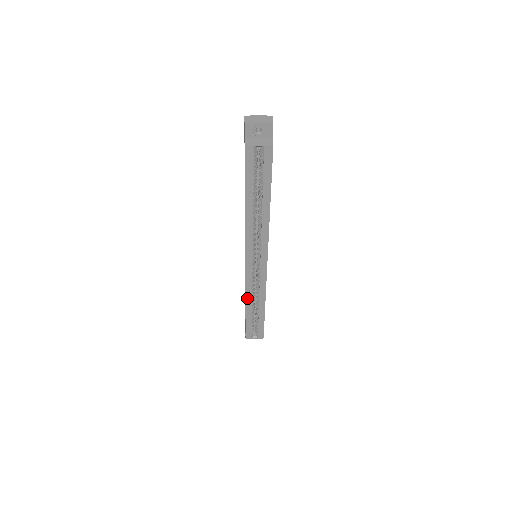
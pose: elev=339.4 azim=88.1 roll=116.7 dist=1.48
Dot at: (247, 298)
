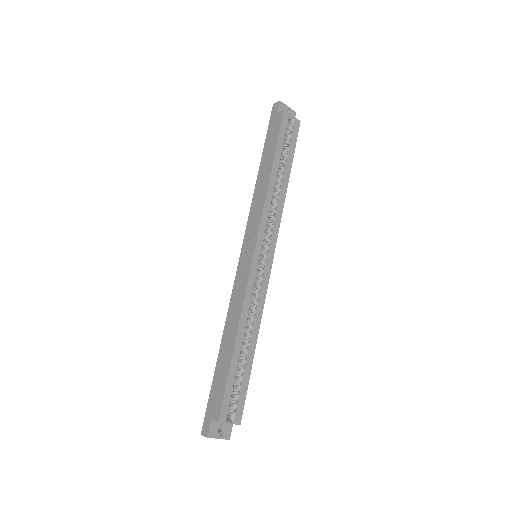
Dot at: (242, 317)
